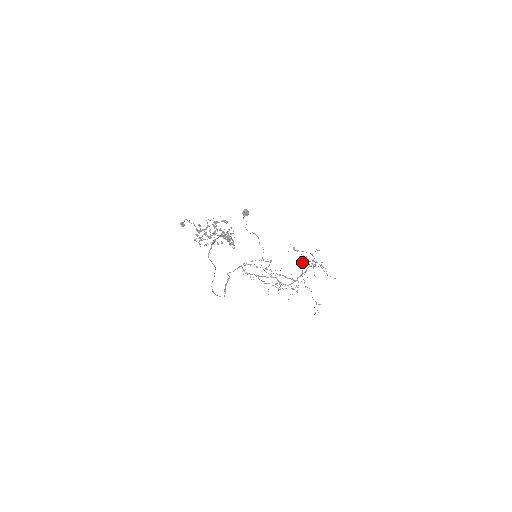
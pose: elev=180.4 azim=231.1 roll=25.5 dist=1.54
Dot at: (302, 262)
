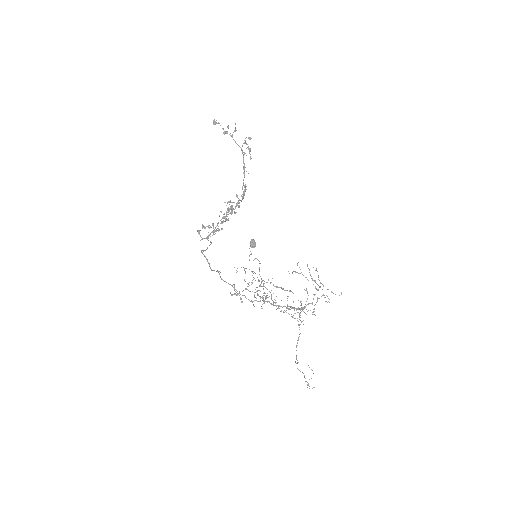
Dot at: occluded
